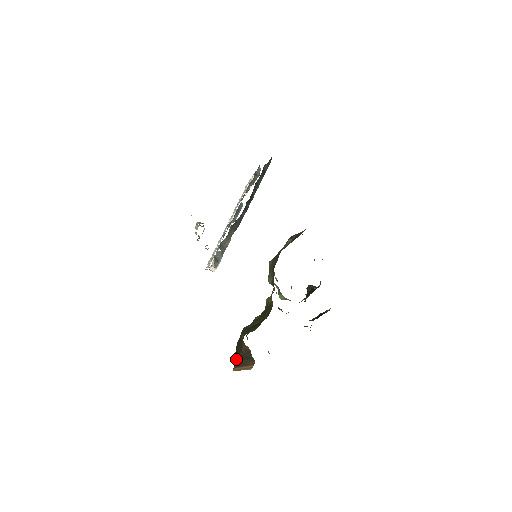
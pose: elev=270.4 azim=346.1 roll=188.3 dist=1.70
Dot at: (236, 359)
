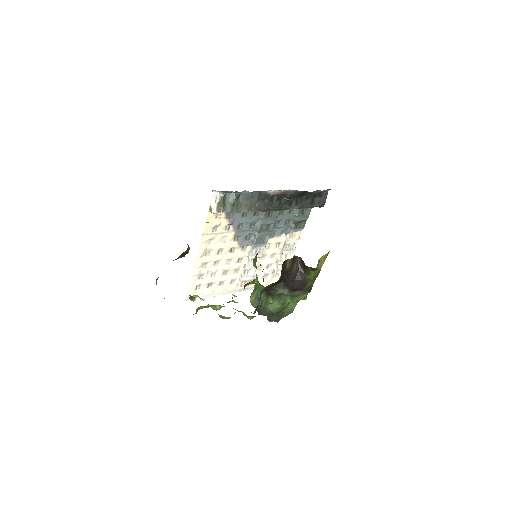
Dot at: occluded
